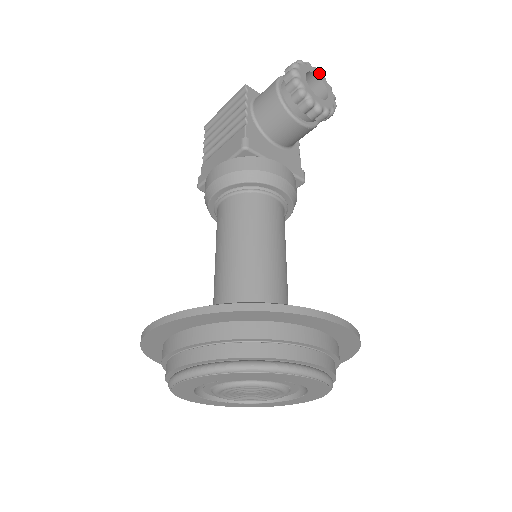
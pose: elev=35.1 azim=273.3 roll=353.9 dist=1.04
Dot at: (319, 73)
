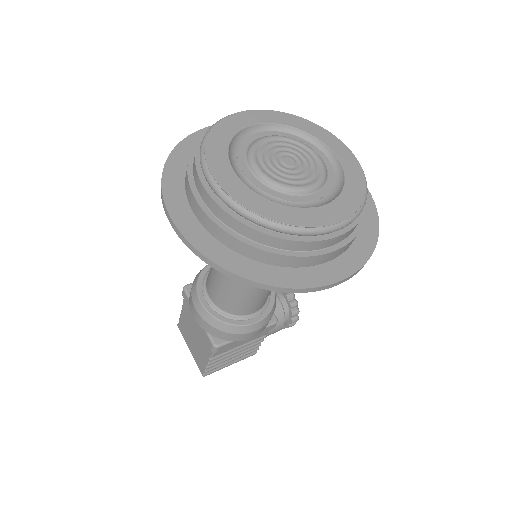
Dot at: occluded
